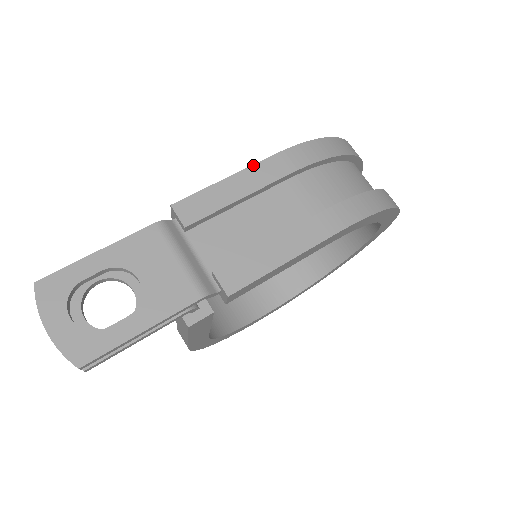
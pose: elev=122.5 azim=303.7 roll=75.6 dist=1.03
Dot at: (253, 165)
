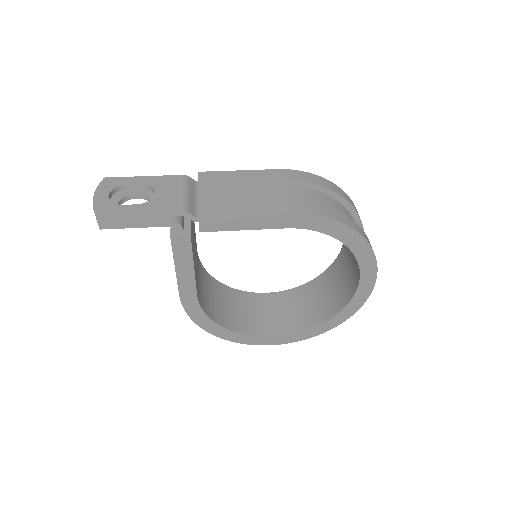
Dot at: (260, 170)
